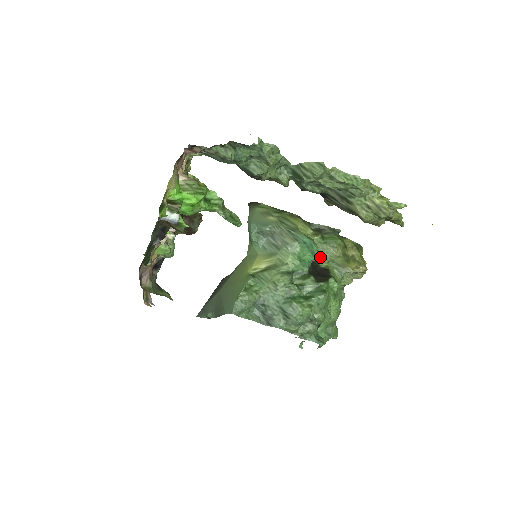
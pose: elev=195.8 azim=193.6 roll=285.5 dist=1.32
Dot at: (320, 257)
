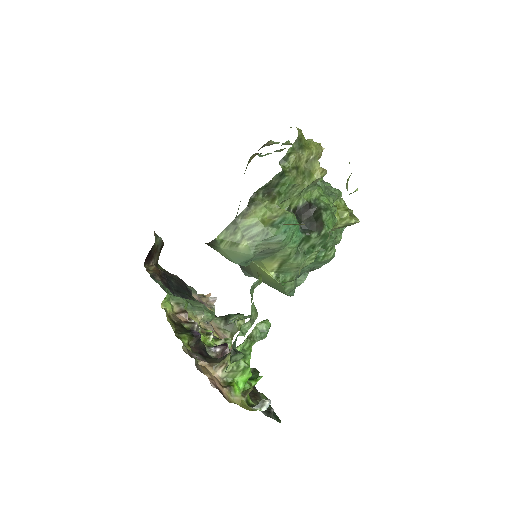
Dot at: (292, 202)
